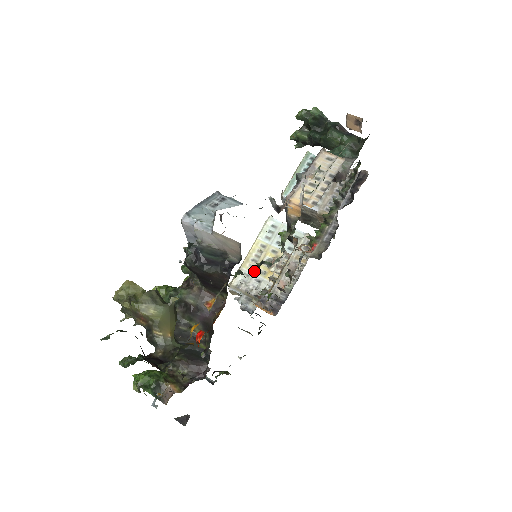
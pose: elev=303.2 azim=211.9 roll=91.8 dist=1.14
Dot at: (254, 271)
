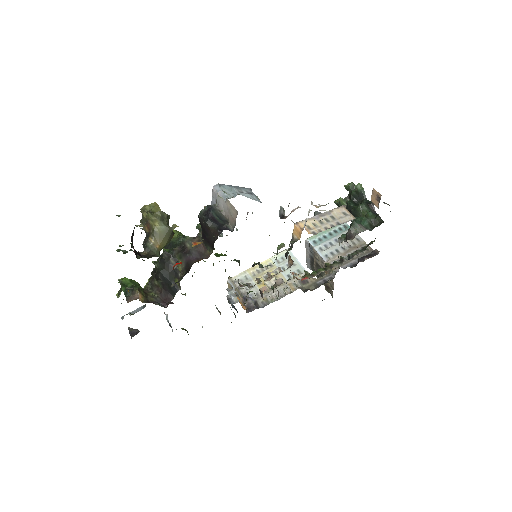
Dot at: (253, 278)
